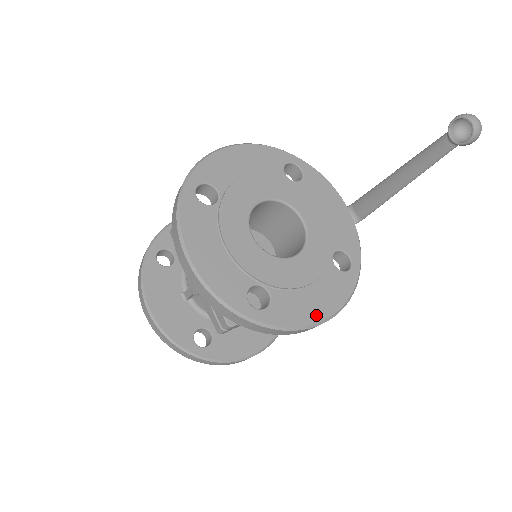
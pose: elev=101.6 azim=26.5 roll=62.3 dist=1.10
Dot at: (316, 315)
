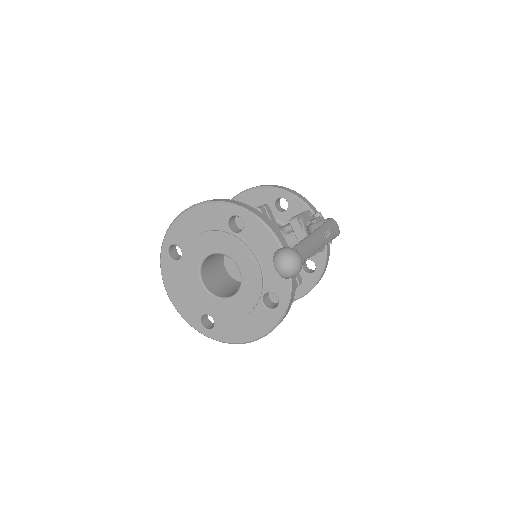
Dot at: (244, 337)
